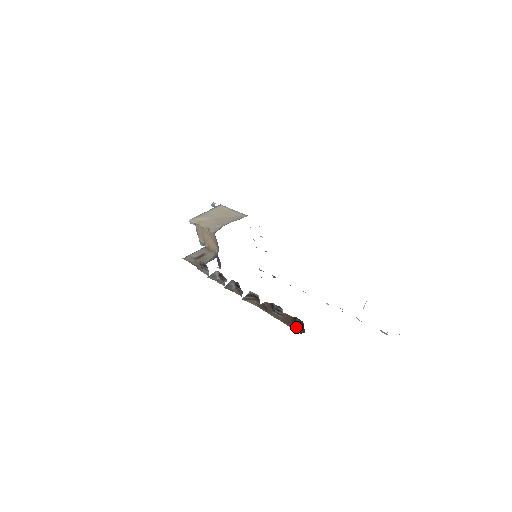
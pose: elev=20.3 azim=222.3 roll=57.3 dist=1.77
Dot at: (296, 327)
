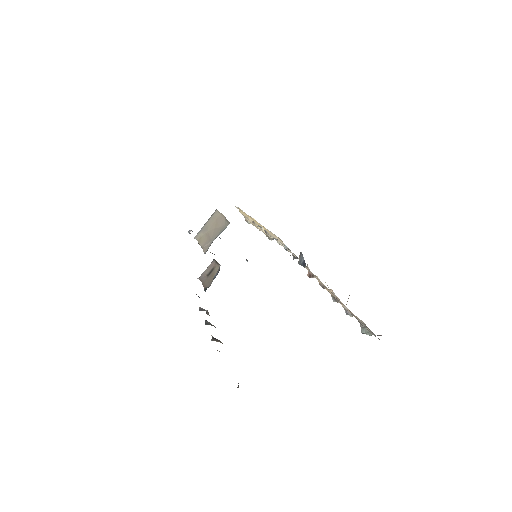
Dot at: occluded
